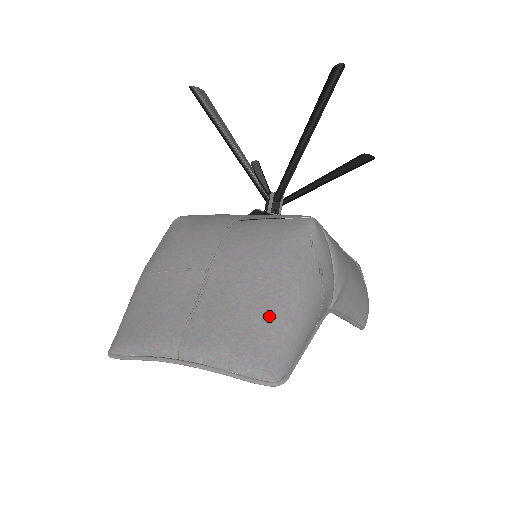
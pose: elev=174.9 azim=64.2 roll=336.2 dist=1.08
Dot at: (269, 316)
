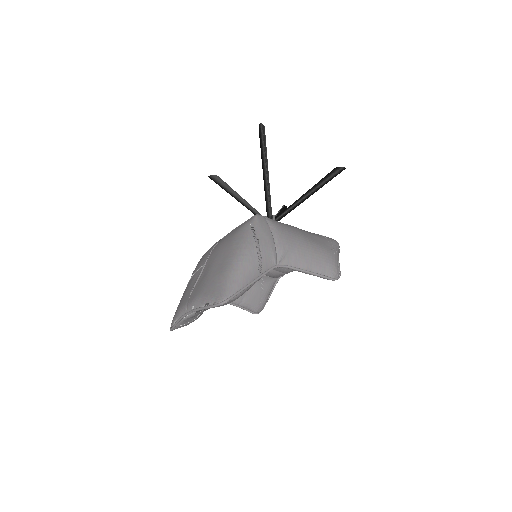
Dot at: (222, 272)
